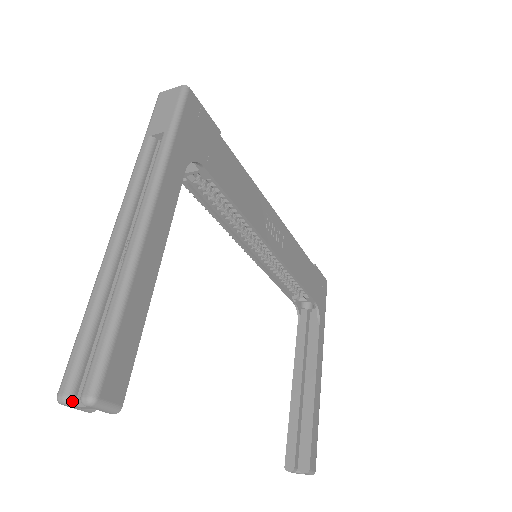
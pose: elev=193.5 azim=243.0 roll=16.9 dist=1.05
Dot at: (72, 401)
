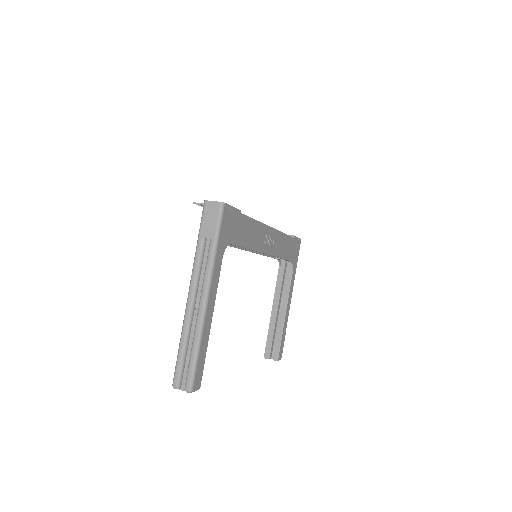
Dot at: (180, 388)
